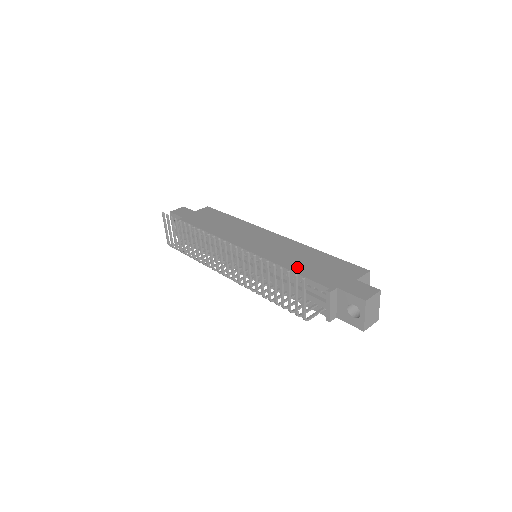
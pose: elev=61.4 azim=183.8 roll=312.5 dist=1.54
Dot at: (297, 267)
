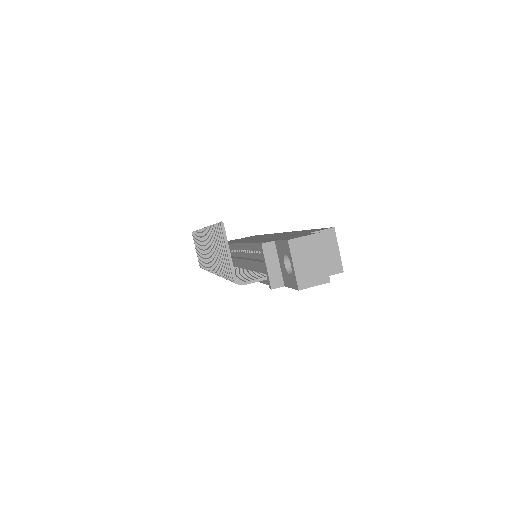
Dot at: (261, 240)
